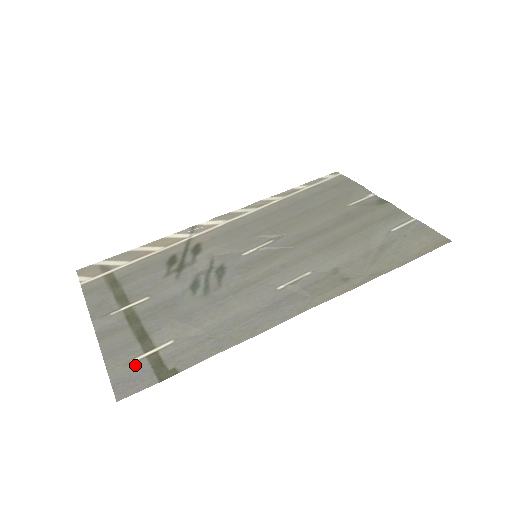
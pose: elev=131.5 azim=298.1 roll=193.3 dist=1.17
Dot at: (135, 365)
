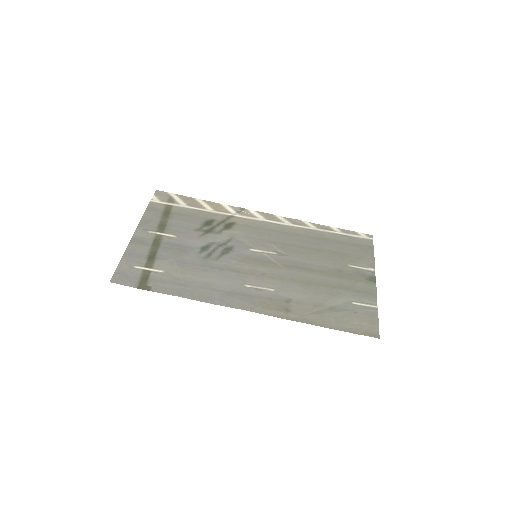
Dot at: (134, 270)
